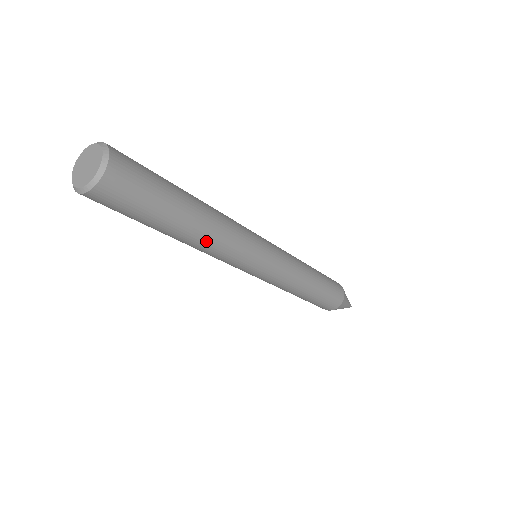
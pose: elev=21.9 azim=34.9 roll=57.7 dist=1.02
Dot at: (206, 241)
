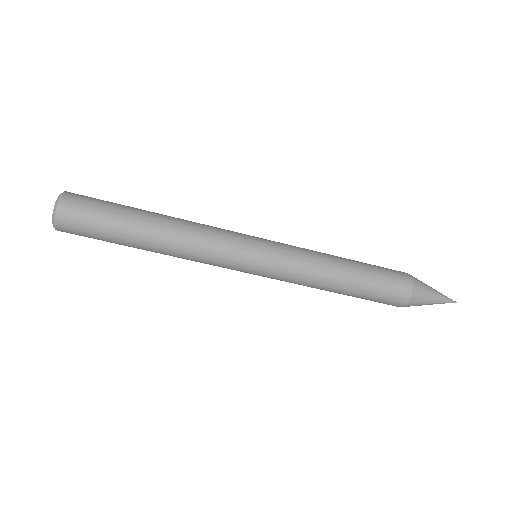
Dot at: (177, 223)
